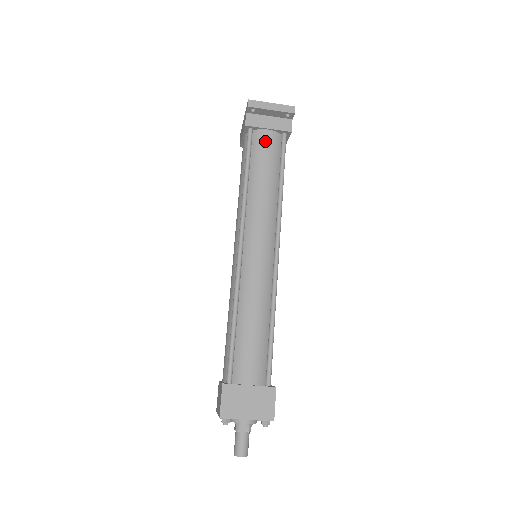
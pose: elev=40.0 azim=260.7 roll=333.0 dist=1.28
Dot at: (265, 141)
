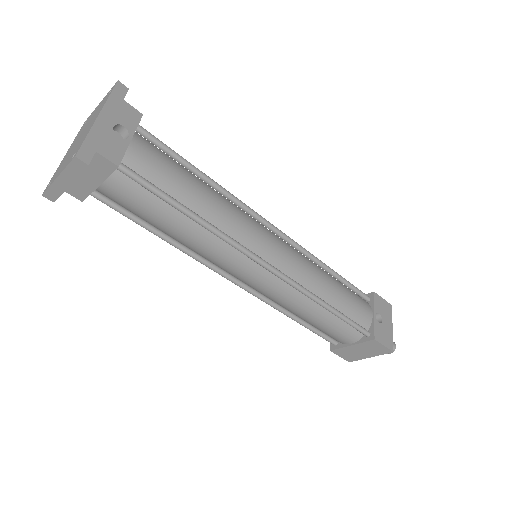
Dot at: (117, 197)
